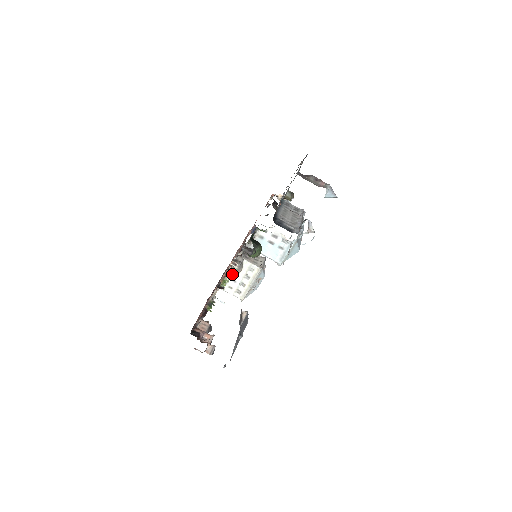
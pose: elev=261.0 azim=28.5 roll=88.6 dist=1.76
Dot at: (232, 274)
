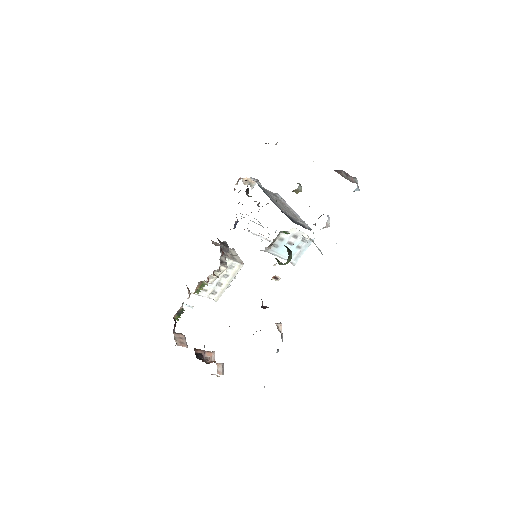
Dot at: (215, 277)
